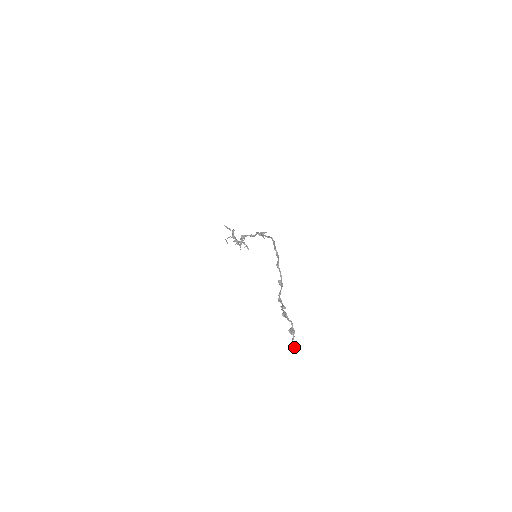
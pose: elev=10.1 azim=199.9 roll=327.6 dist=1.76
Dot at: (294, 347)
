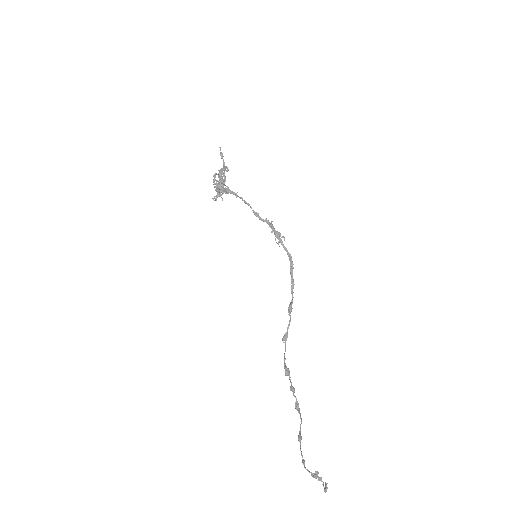
Dot at: (316, 478)
